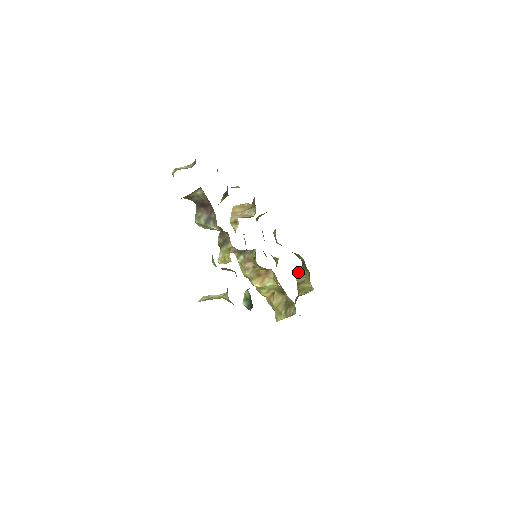
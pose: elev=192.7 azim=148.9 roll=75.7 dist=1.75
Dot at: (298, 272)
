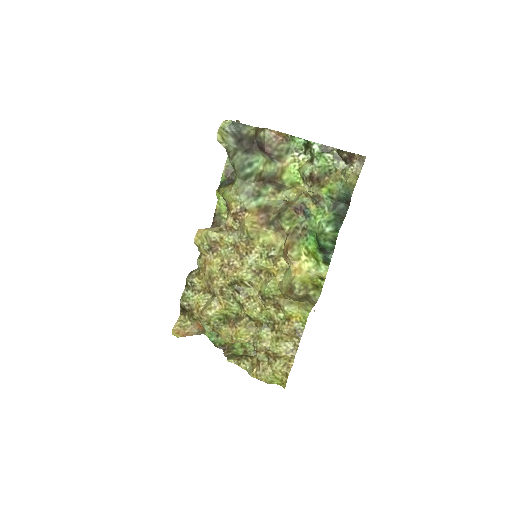
Dot at: (225, 356)
